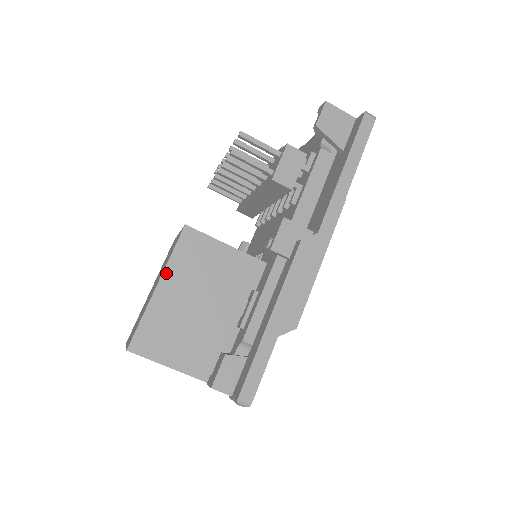
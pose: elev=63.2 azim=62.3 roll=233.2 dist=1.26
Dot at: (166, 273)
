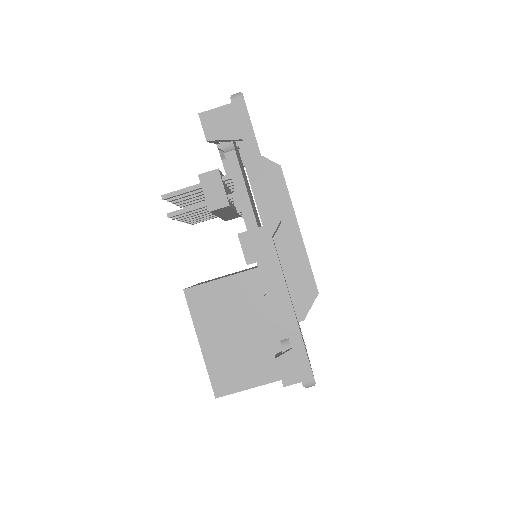
Dot at: (198, 331)
